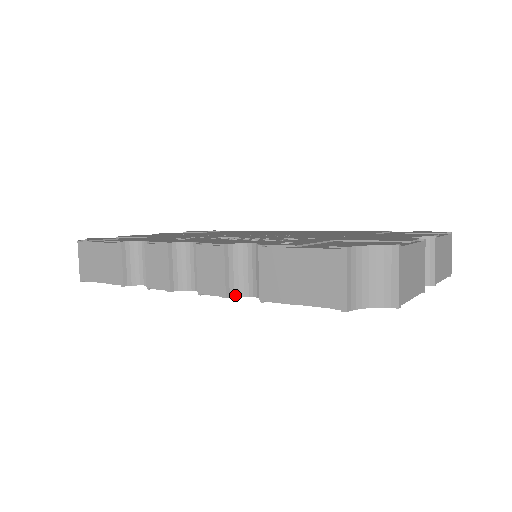
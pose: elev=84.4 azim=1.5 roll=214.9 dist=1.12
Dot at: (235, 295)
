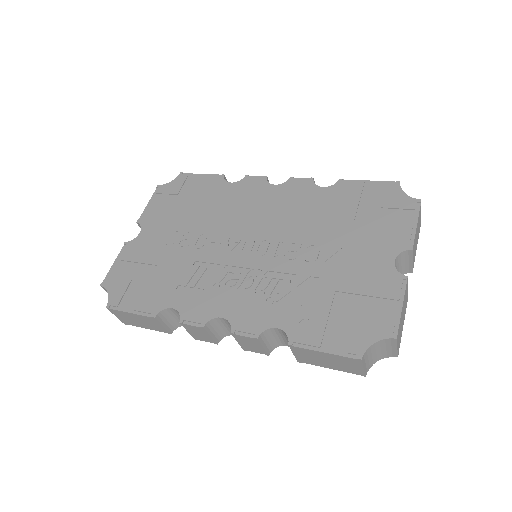
Dot at: (273, 349)
